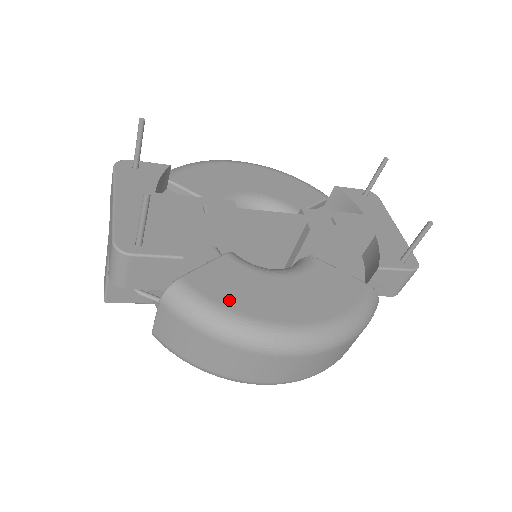
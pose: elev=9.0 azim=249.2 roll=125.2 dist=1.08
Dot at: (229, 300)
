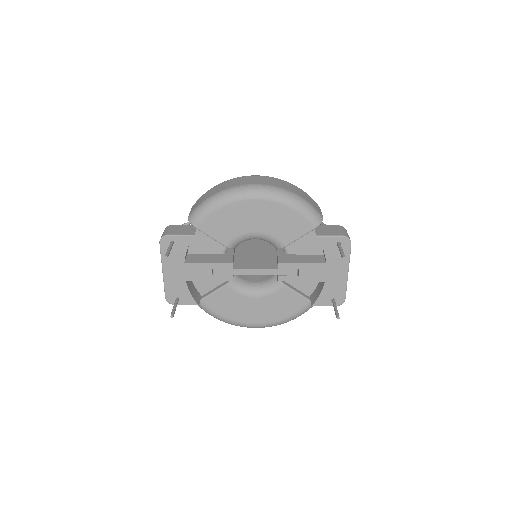
Dot at: (224, 312)
